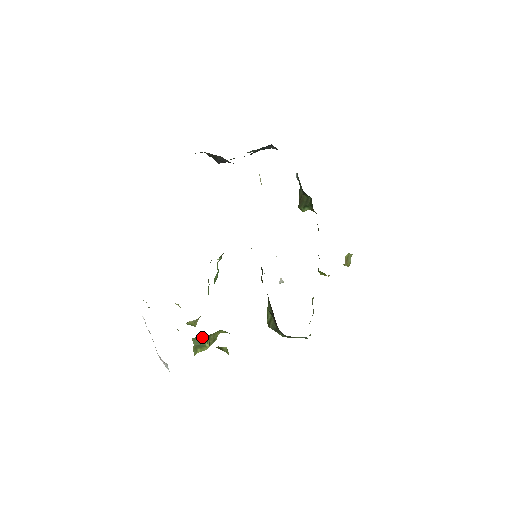
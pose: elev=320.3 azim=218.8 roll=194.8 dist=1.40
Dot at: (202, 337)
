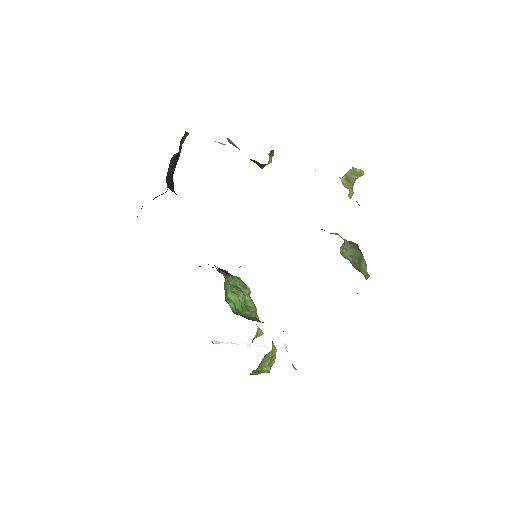
Dot at: (255, 370)
